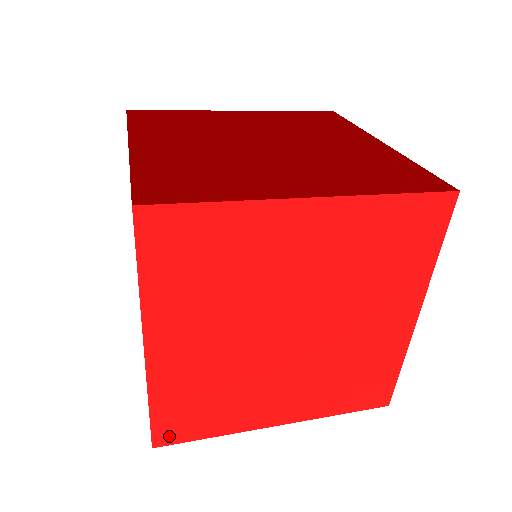
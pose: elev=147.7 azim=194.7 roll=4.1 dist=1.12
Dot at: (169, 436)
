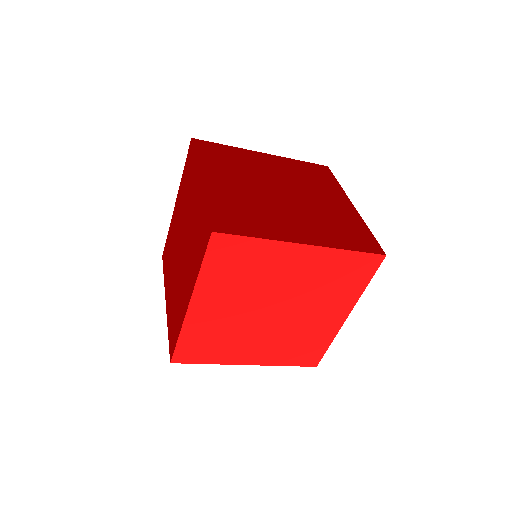
Dot at: (183, 358)
